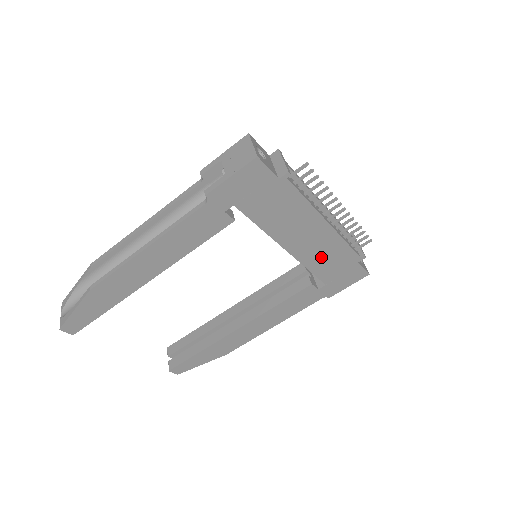
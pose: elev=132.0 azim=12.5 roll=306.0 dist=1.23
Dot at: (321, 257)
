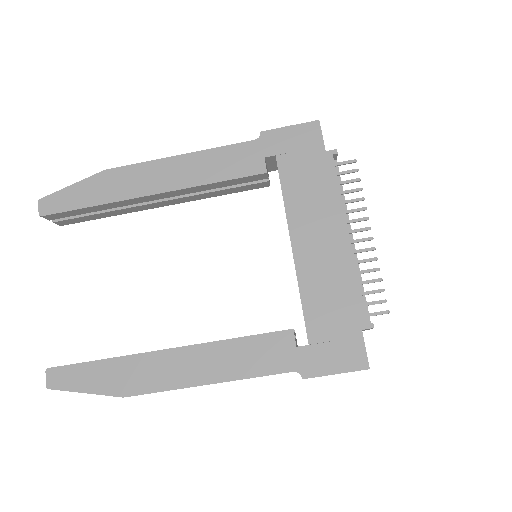
Dot at: (322, 286)
